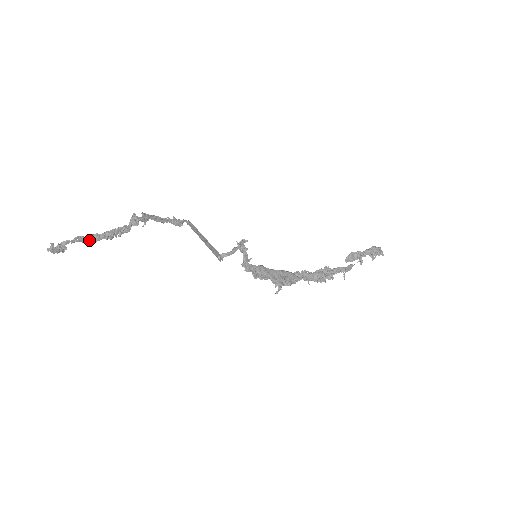
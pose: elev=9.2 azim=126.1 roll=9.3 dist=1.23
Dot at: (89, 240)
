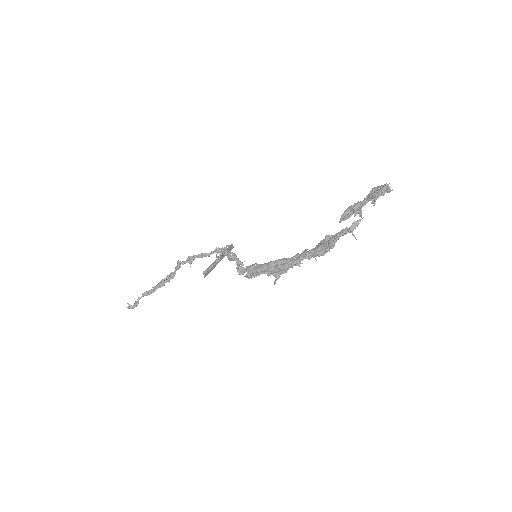
Dot at: (151, 292)
